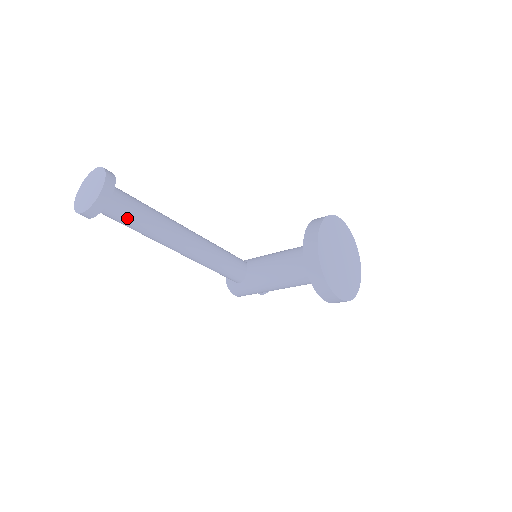
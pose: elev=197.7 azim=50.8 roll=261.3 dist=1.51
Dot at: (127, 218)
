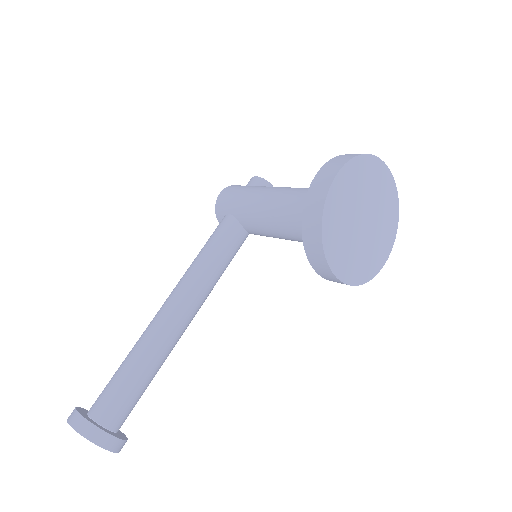
Dot at: occluded
